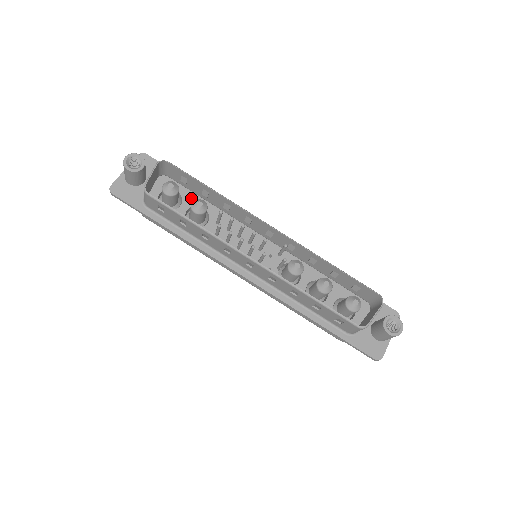
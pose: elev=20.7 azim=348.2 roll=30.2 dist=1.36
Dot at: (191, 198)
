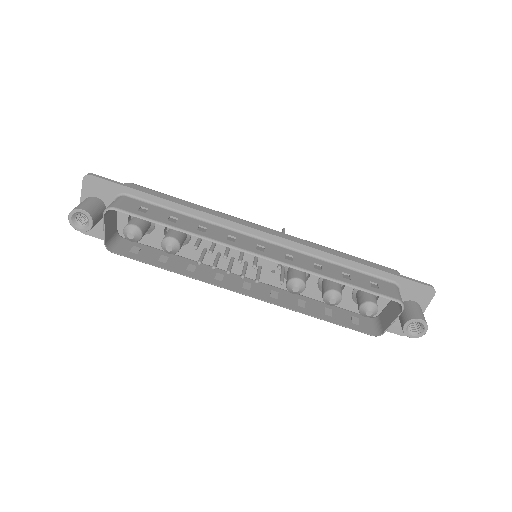
Dot at: occluded
